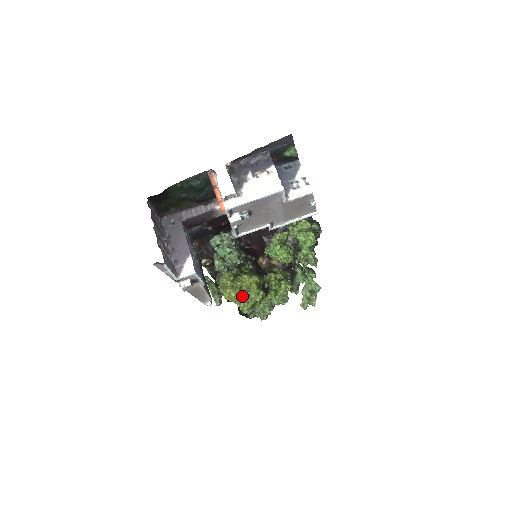
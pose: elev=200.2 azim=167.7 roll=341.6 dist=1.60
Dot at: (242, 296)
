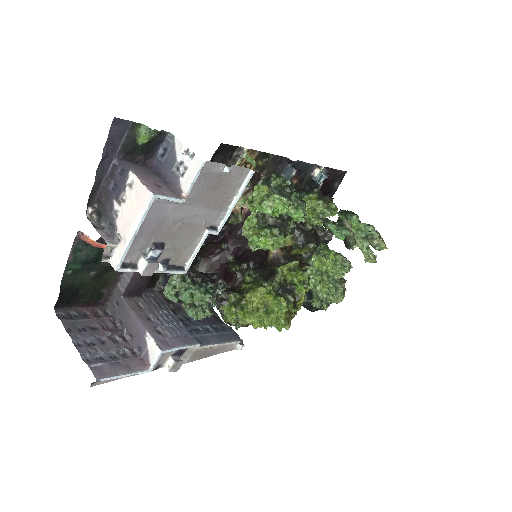
Dot at: (264, 318)
